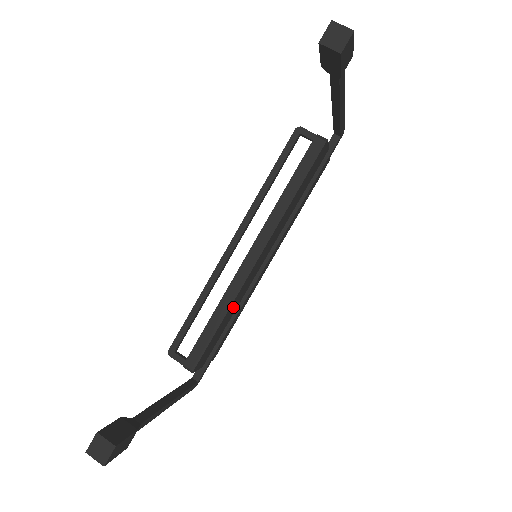
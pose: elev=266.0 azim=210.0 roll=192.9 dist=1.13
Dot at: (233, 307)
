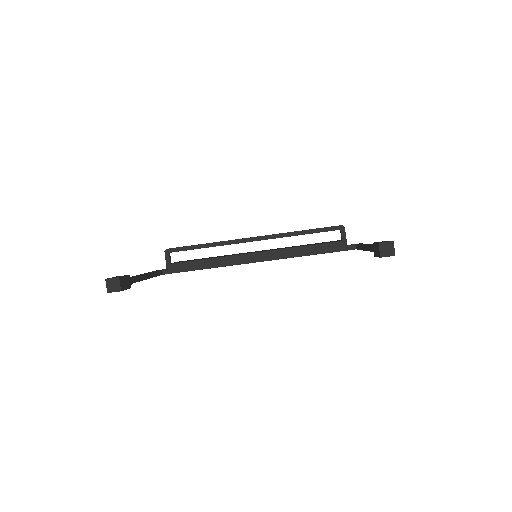
Dot at: occluded
